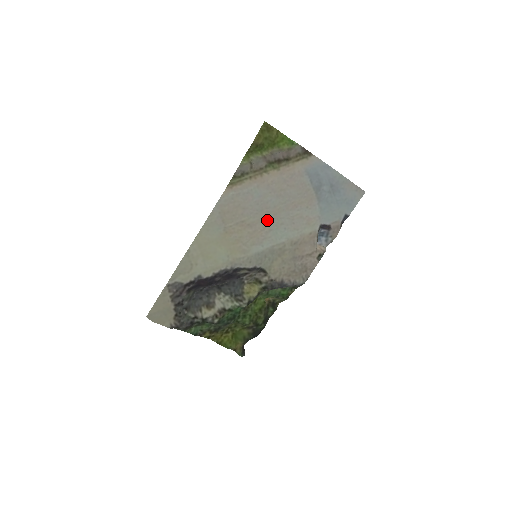
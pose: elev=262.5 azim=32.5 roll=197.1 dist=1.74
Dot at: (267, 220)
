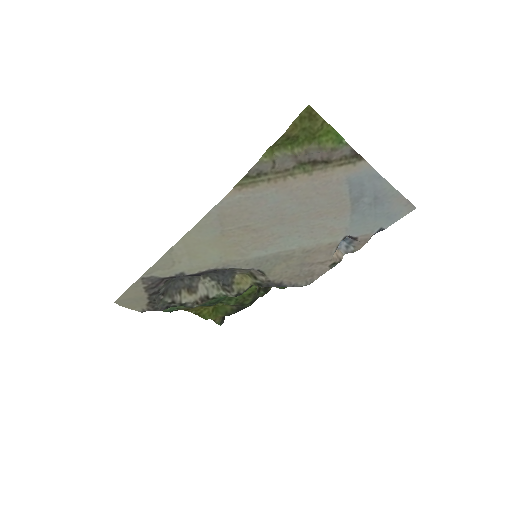
Dot at: (279, 227)
